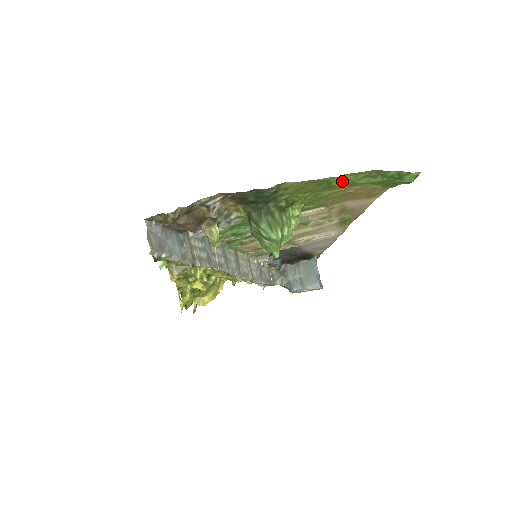
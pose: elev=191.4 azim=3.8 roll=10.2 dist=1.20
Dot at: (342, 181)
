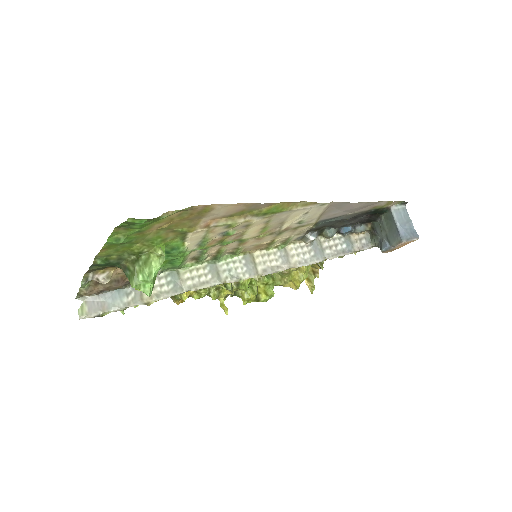
Dot at: (119, 240)
